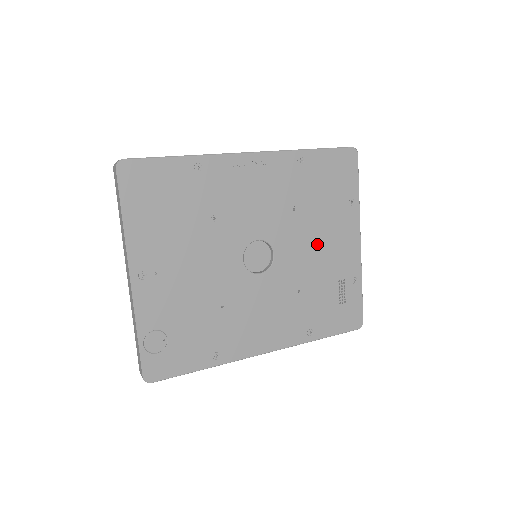
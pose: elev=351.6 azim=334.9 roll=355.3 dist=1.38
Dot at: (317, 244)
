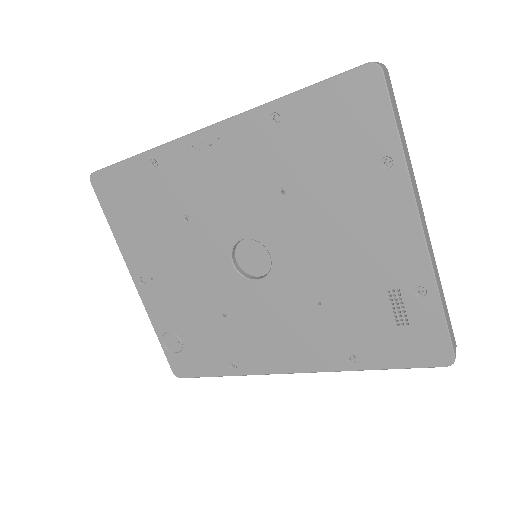
Dot at: (334, 238)
